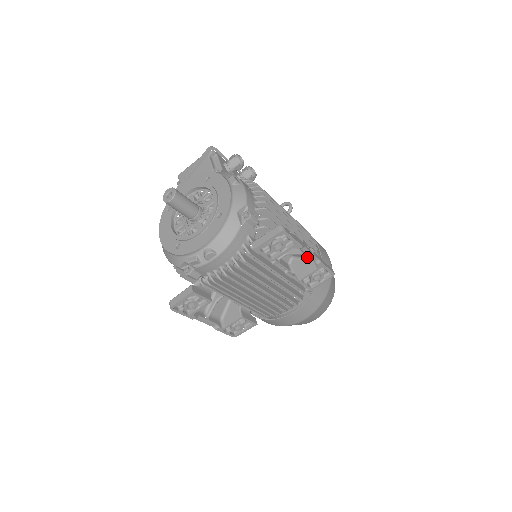
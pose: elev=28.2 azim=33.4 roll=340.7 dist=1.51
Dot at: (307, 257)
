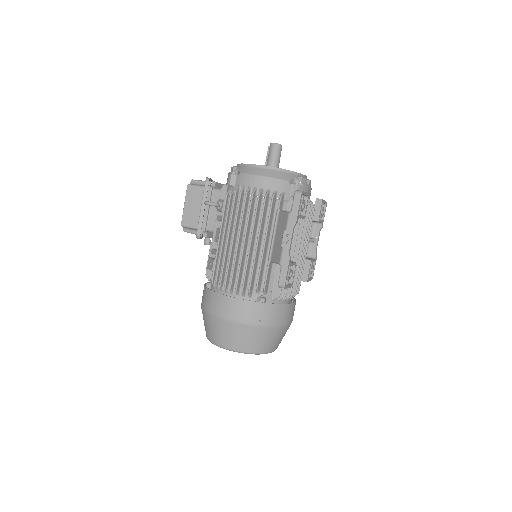
Dot at: occluded
